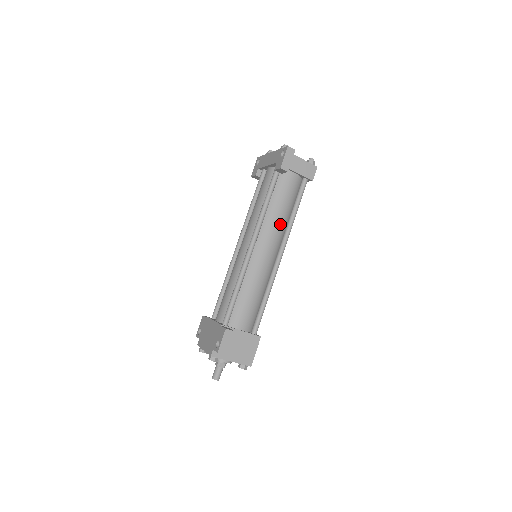
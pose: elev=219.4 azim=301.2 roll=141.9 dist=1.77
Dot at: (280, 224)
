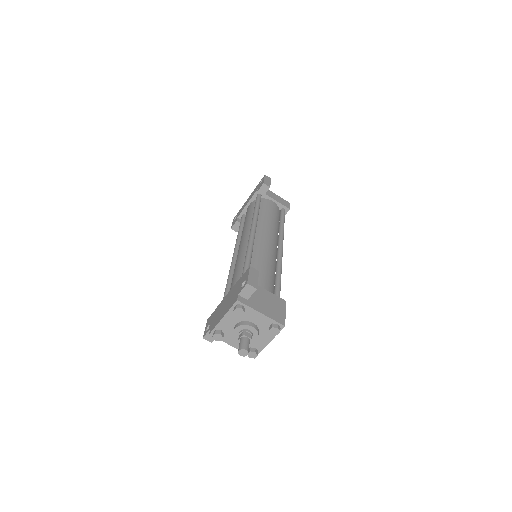
Dot at: (273, 227)
